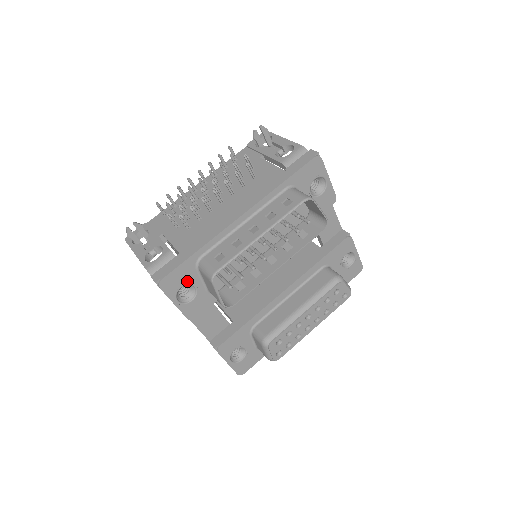
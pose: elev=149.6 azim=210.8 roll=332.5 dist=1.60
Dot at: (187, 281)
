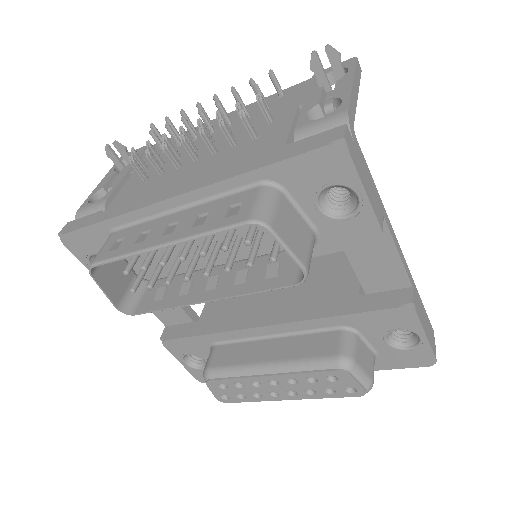
Dot at: occluded
